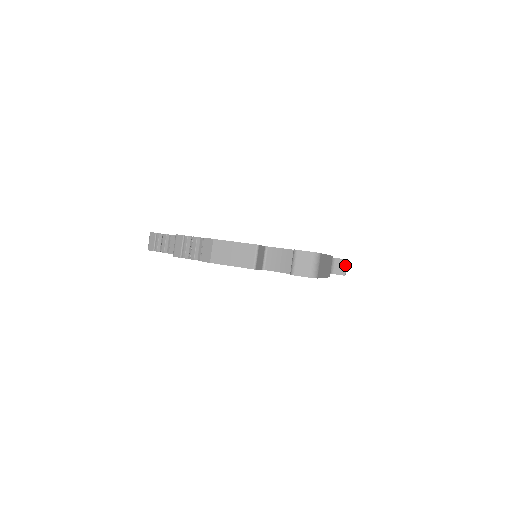
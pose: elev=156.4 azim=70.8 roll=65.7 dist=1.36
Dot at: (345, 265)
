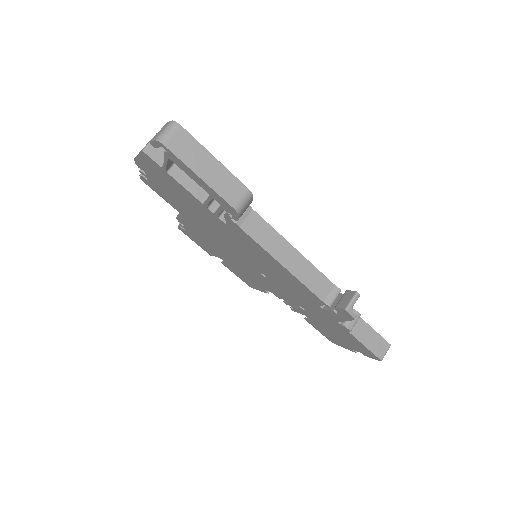
Dot at: (352, 297)
